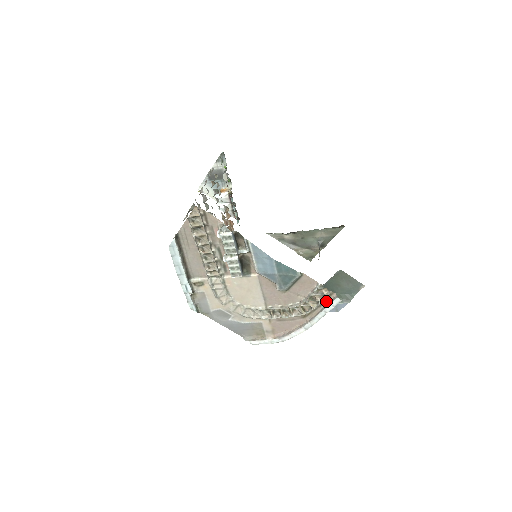
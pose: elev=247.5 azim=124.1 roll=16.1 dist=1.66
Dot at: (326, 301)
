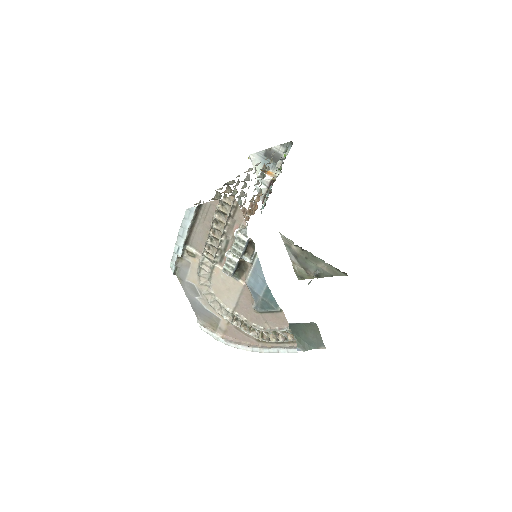
Dot at: (285, 343)
